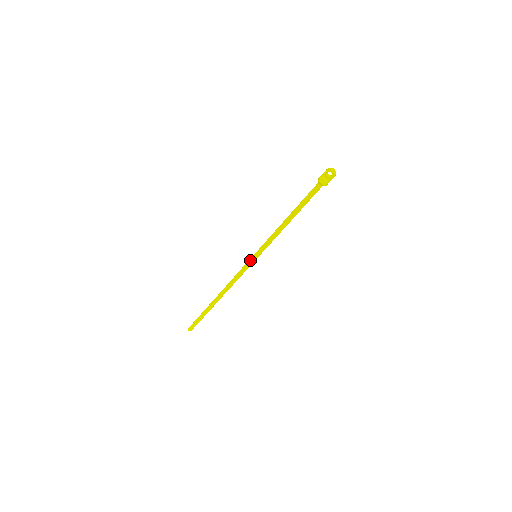
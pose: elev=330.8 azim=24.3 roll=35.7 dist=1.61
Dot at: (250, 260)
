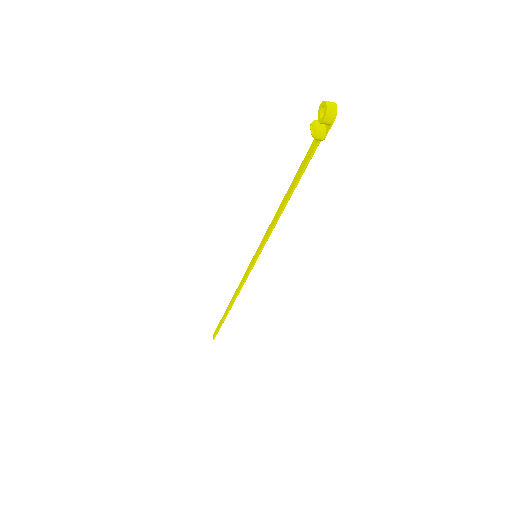
Dot at: (252, 260)
